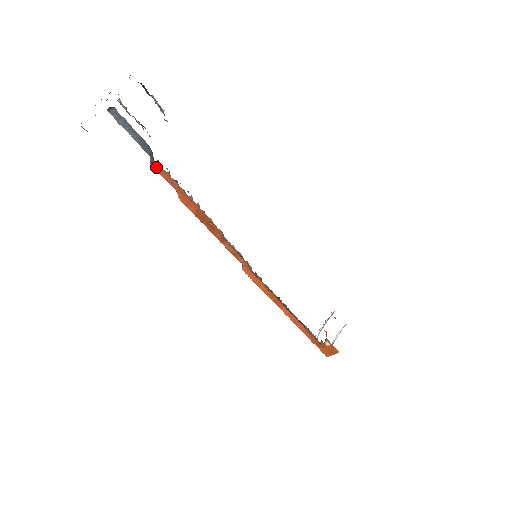
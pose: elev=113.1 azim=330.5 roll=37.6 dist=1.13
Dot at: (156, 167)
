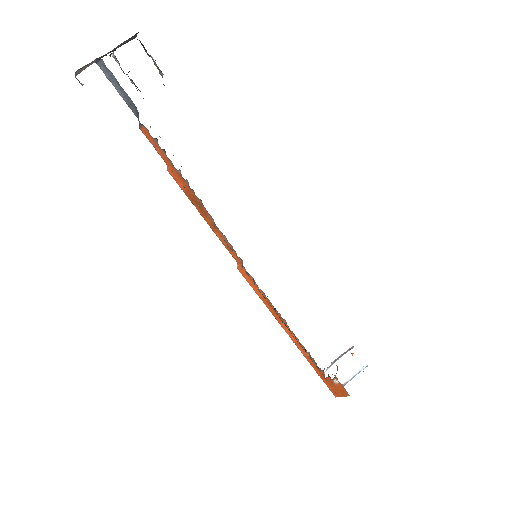
Dot at: (144, 132)
